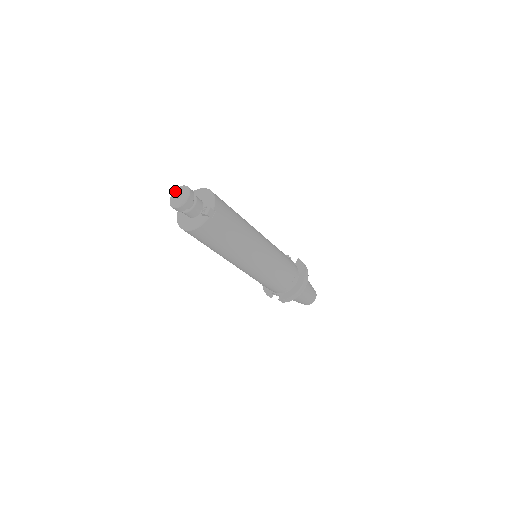
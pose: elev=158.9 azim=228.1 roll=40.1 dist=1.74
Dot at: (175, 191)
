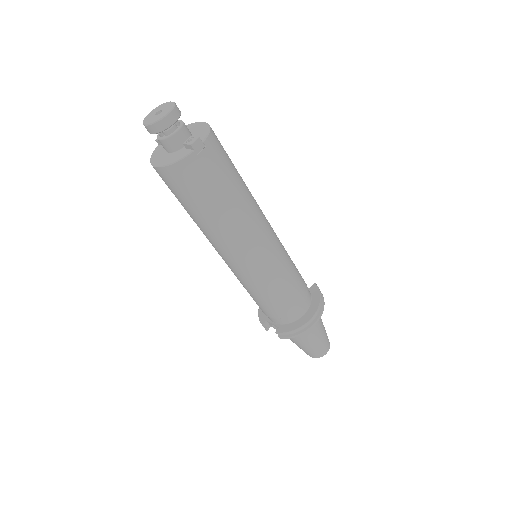
Dot at: (156, 108)
